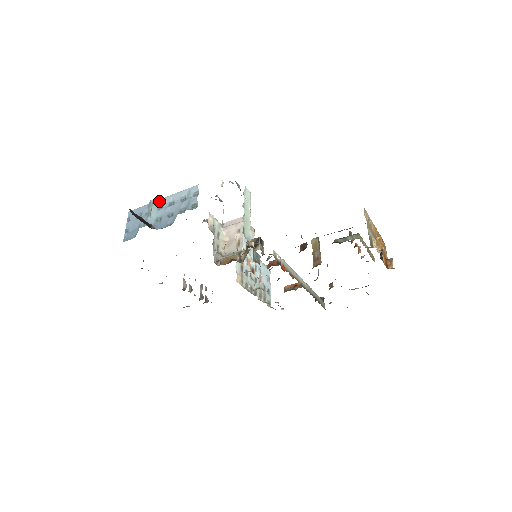
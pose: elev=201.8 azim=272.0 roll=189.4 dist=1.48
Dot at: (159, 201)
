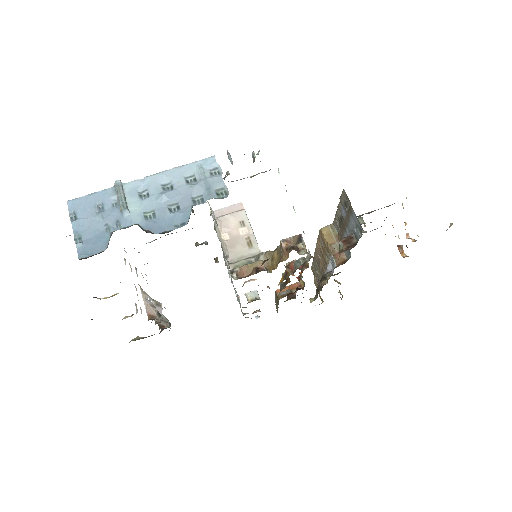
Dot at: (137, 182)
